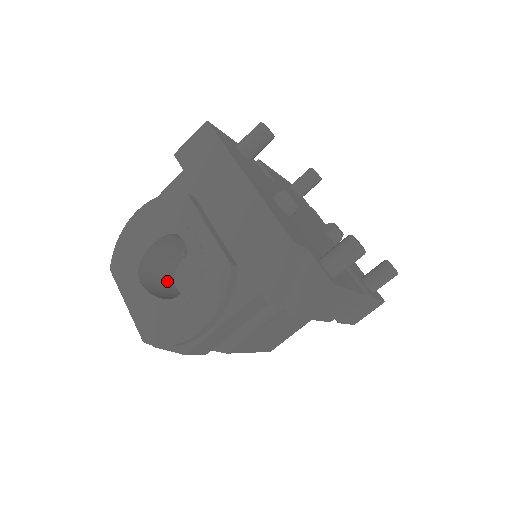
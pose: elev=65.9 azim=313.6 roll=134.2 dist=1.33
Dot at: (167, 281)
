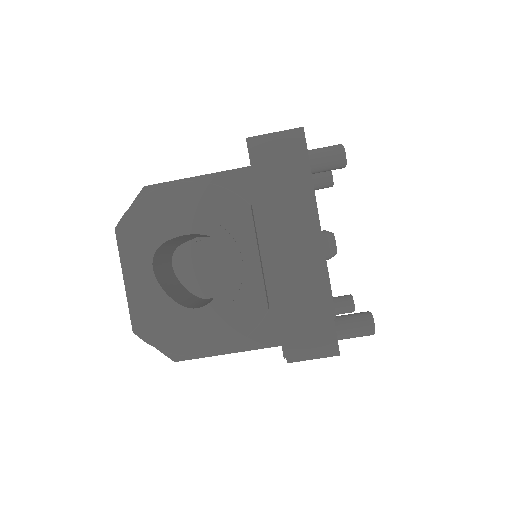
Dot at: (168, 259)
